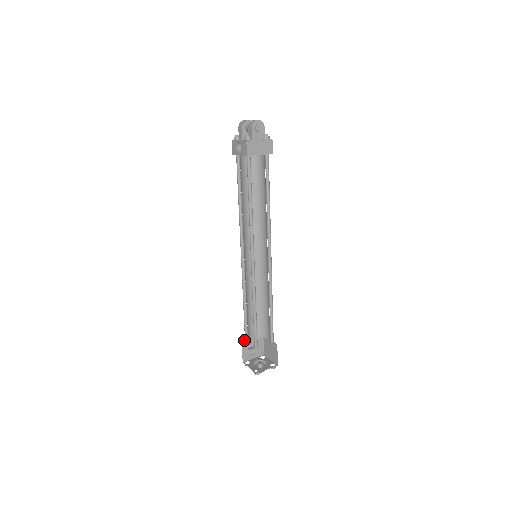
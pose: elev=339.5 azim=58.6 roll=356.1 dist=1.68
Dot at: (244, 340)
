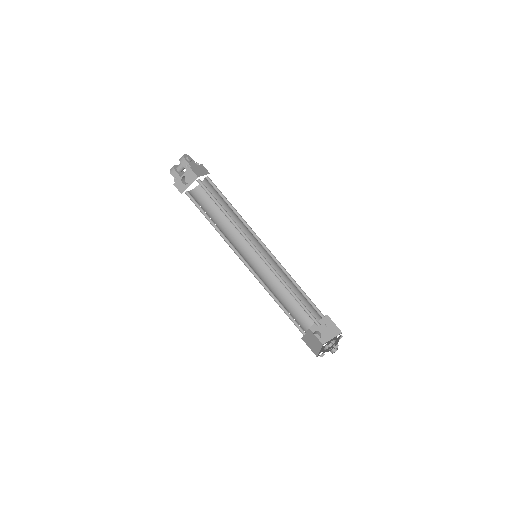
Dot at: (302, 337)
